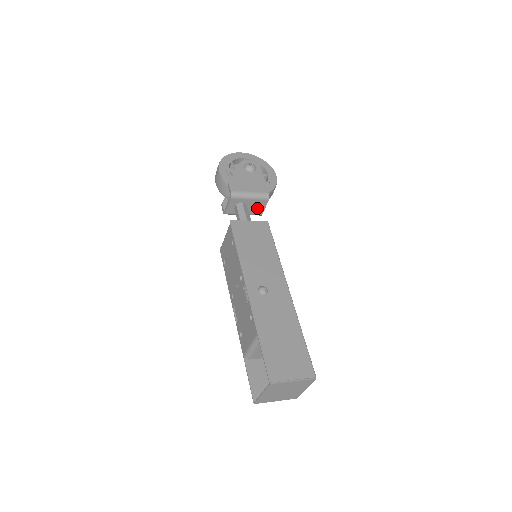
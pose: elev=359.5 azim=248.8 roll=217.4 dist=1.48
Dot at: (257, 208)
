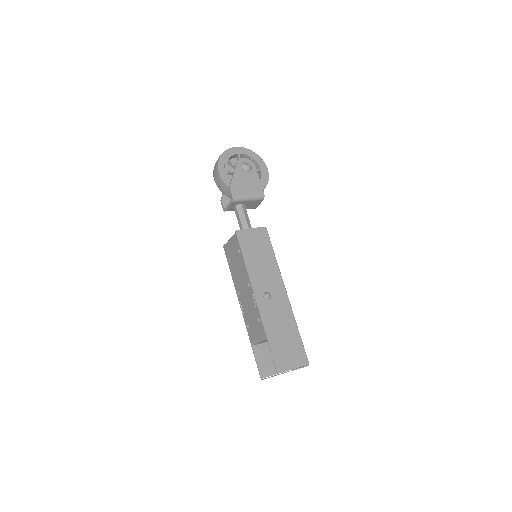
Dot at: (253, 205)
